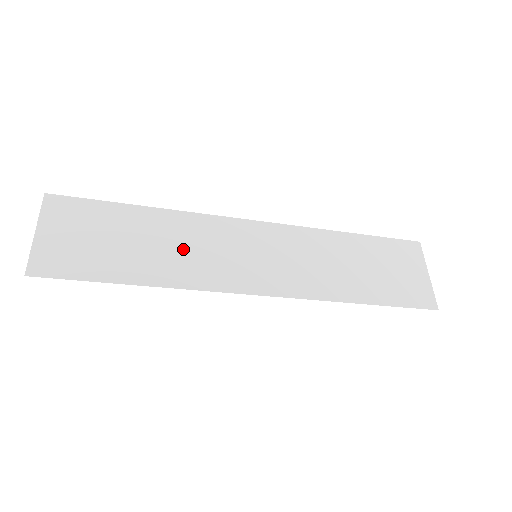
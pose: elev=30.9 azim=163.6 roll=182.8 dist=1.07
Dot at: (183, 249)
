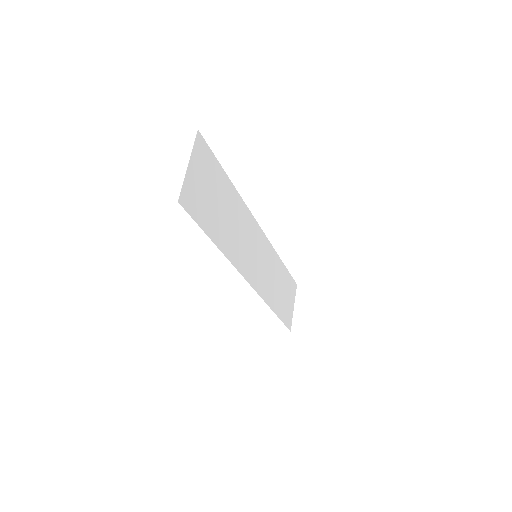
Dot at: (237, 230)
